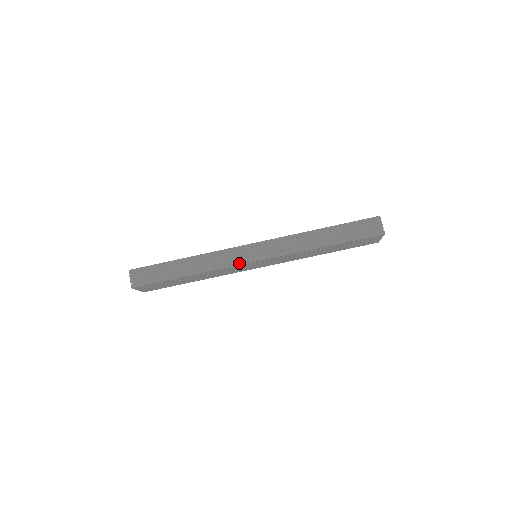
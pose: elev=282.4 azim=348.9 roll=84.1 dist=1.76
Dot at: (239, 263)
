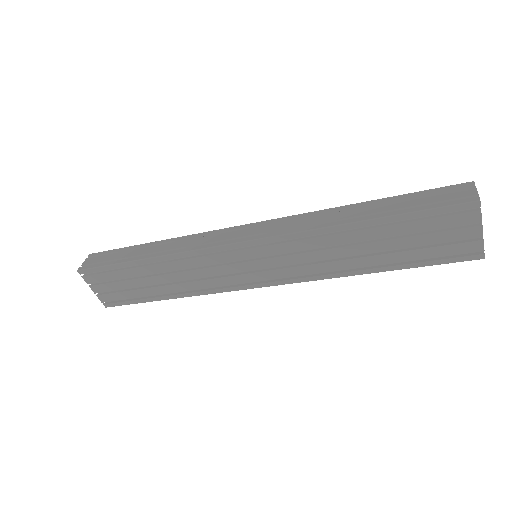
Dot at: (218, 244)
